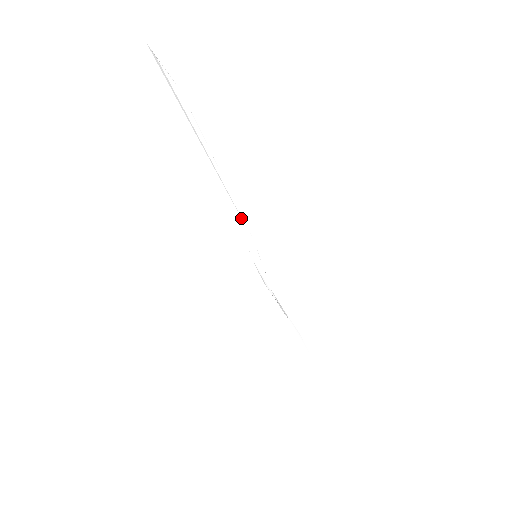
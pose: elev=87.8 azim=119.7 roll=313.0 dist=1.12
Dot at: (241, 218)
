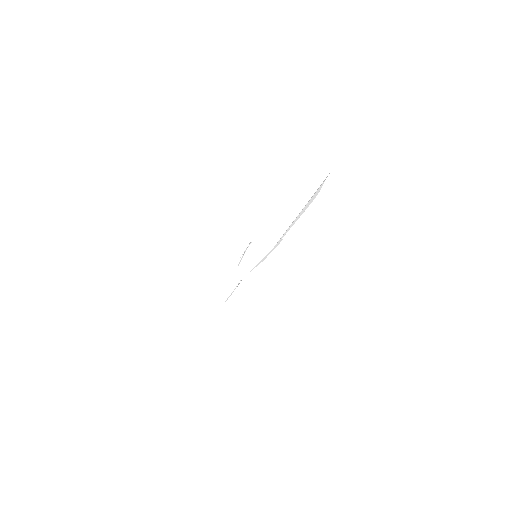
Dot at: (272, 250)
